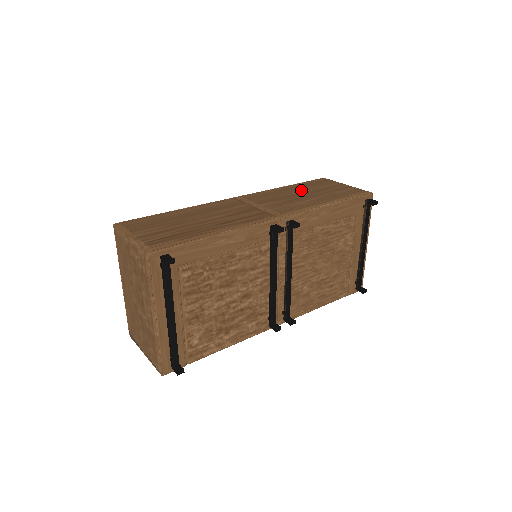
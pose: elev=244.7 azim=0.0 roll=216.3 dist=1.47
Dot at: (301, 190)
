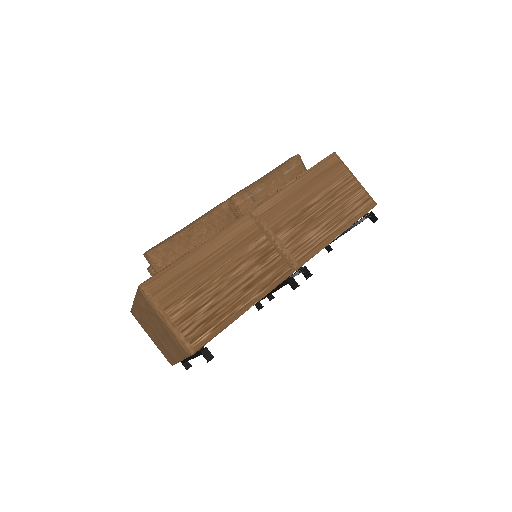
Dot at: (314, 195)
